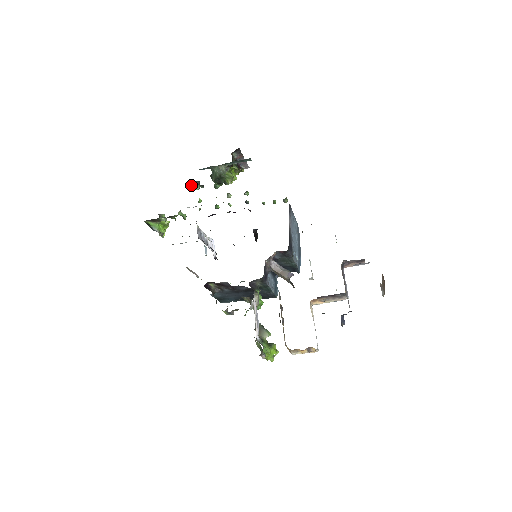
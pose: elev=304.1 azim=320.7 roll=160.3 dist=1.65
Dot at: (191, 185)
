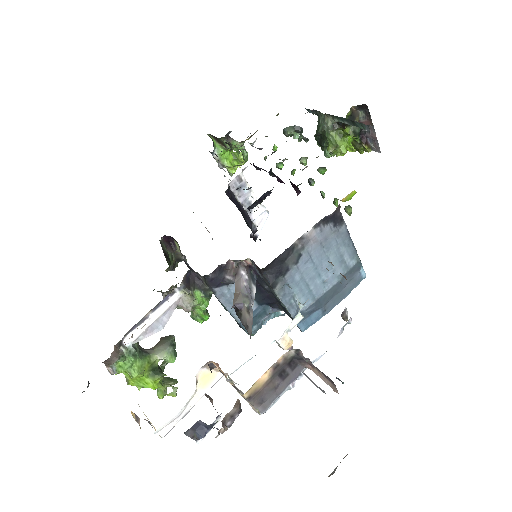
Dot at: occluded
